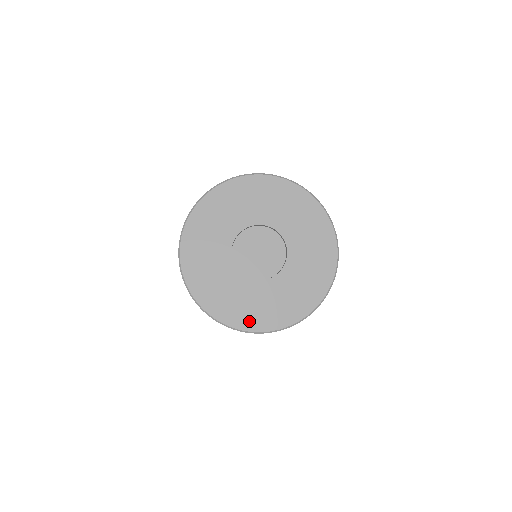
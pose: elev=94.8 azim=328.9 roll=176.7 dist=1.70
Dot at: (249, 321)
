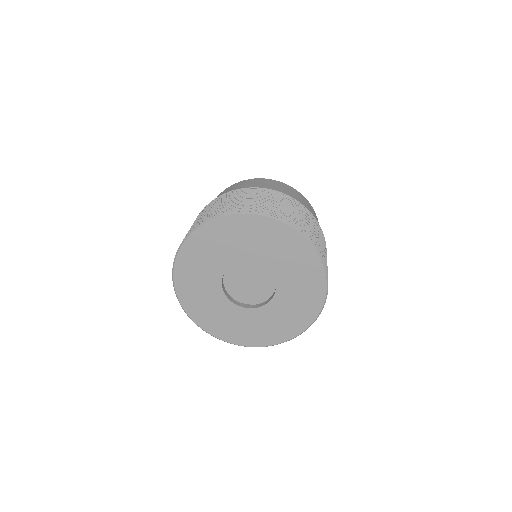
Dot at: (266, 339)
